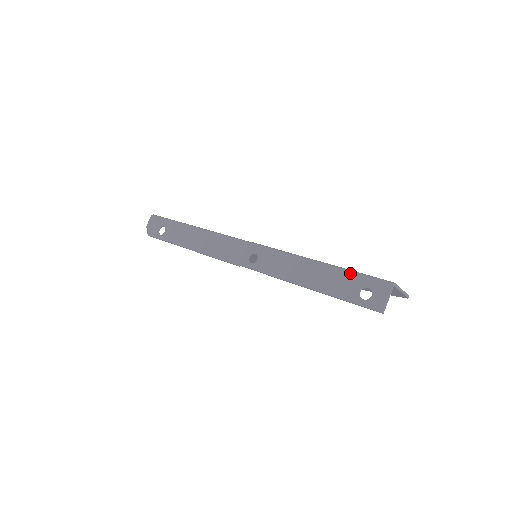
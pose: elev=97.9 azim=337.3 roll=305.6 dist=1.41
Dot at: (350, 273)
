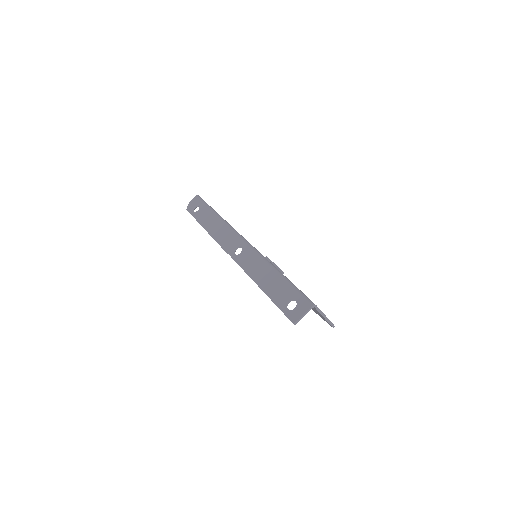
Dot at: (291, 286)
